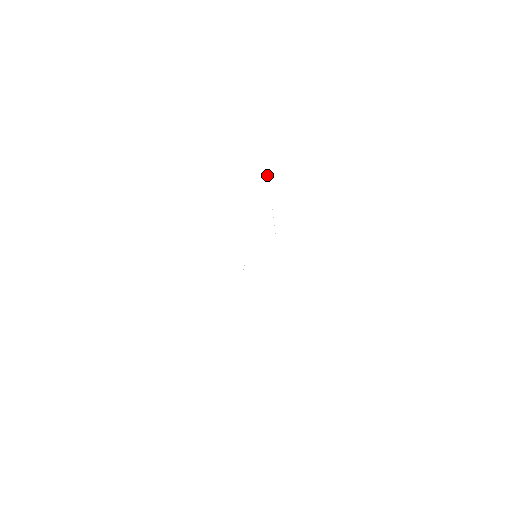
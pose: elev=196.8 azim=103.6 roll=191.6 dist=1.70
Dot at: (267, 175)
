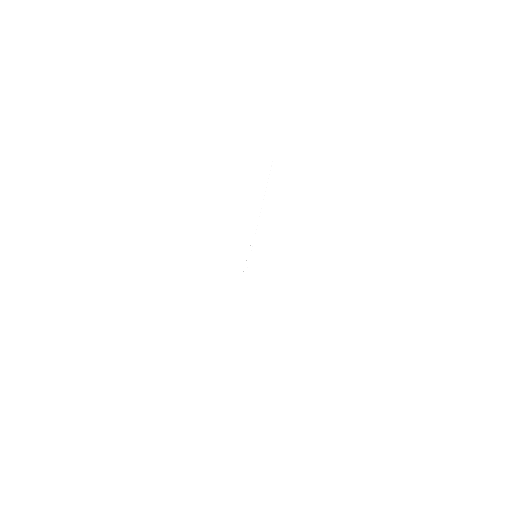
Dot at: (272, 161)
